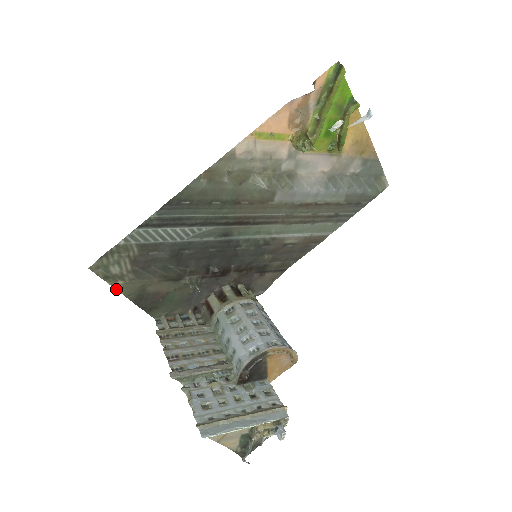
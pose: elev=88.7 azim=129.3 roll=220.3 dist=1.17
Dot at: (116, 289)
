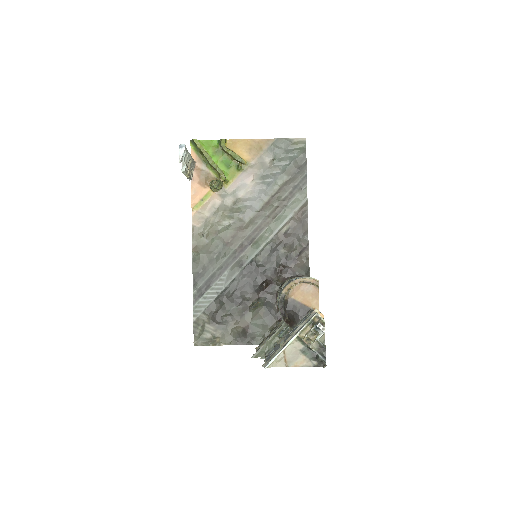
Dot at: (220, 345)
